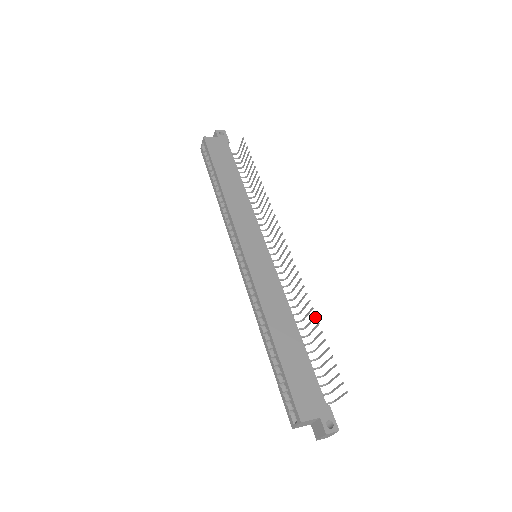
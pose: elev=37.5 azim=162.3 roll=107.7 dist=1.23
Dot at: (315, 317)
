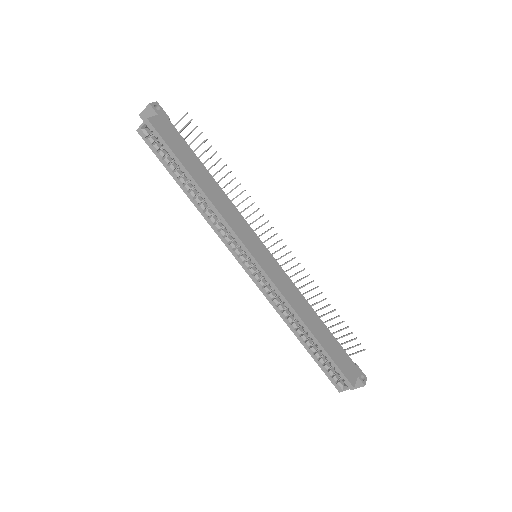
Dot at: (325, 299)
